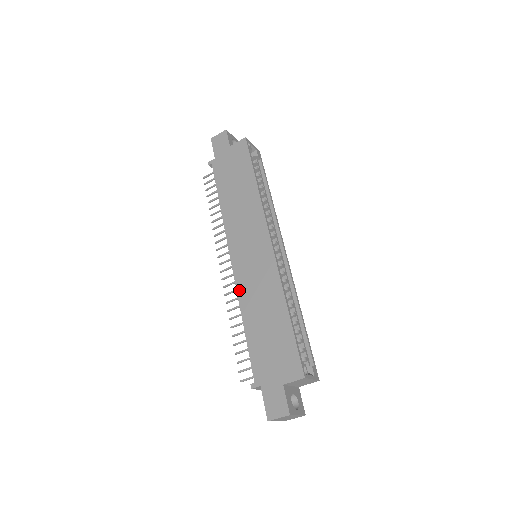
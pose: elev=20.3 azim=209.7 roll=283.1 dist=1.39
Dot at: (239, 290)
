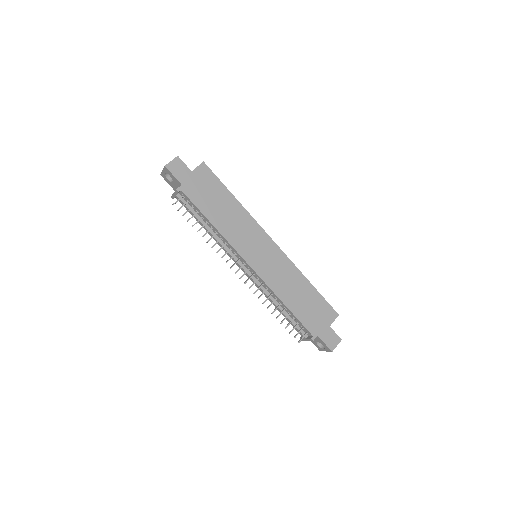
Dot at: (269, 284)
